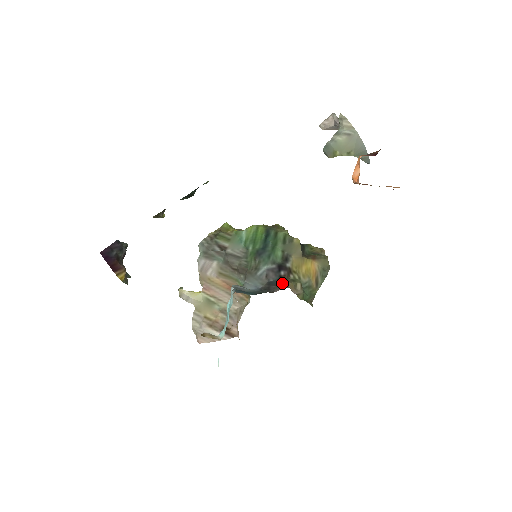
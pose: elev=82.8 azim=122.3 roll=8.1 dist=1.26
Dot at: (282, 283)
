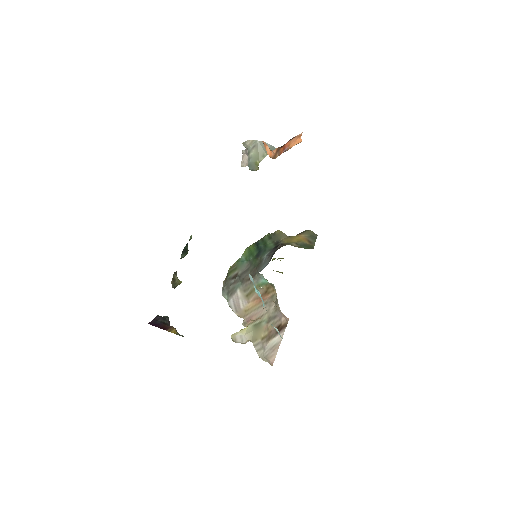
Dot at: (278, 246)
